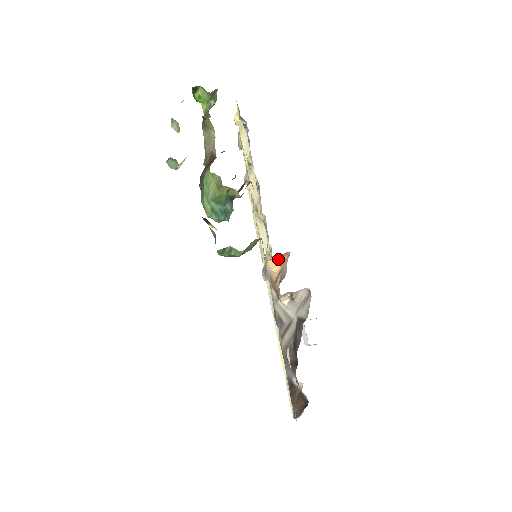
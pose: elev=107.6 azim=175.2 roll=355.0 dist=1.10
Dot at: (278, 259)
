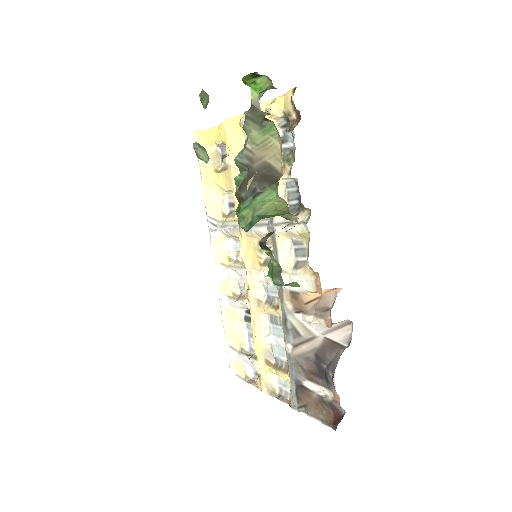
Dot at: (324, 289)
